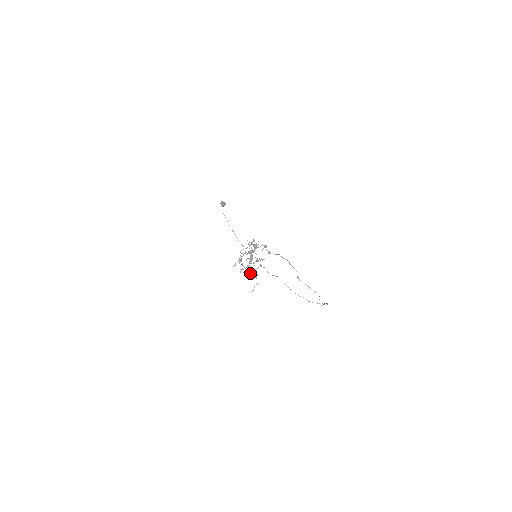
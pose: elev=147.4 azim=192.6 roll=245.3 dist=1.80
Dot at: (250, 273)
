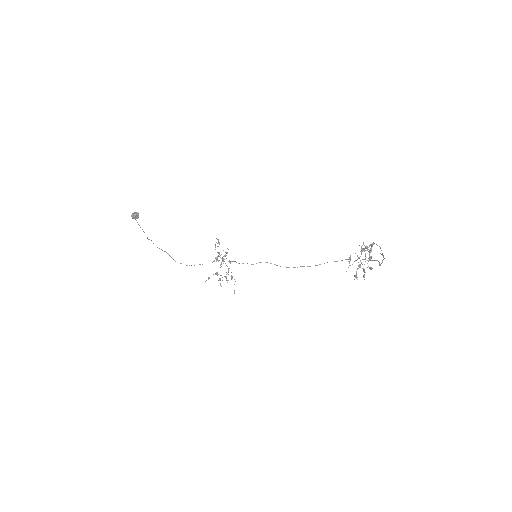
Dot at: (226, 277)
